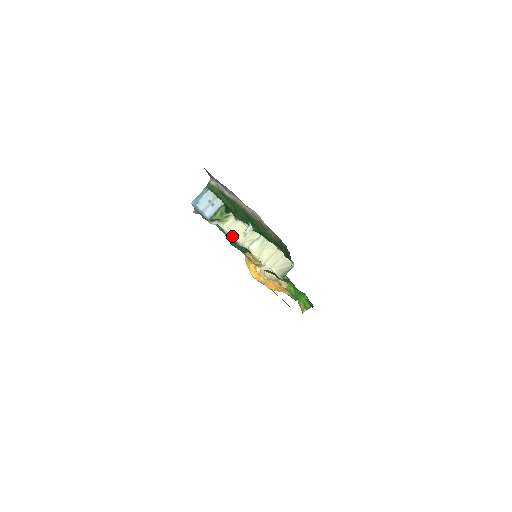
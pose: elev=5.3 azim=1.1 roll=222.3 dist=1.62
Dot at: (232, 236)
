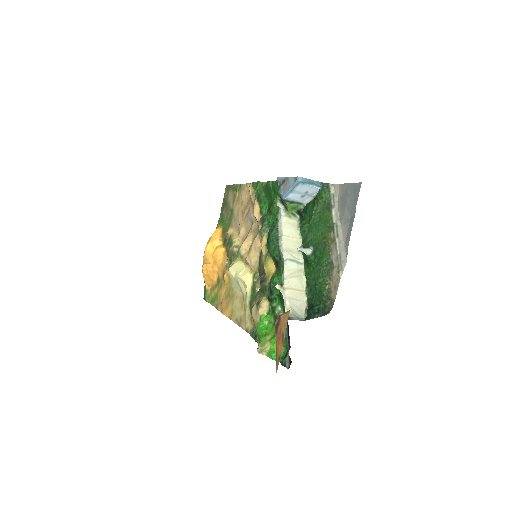
Dot at: (283, 233)
